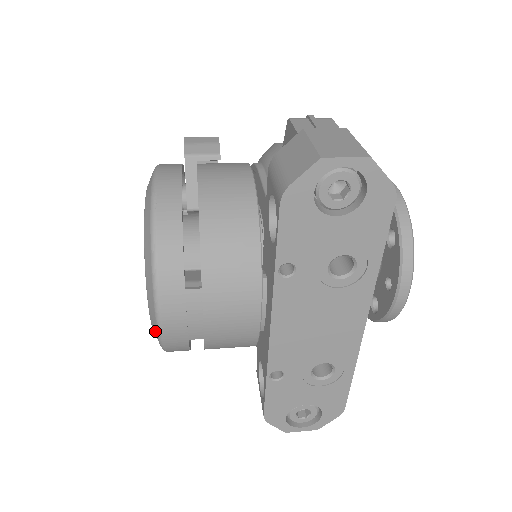
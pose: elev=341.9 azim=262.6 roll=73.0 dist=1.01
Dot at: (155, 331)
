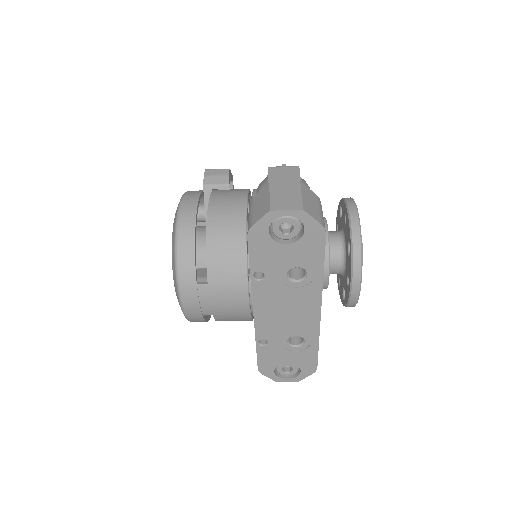
Dot at: (181, 309)
